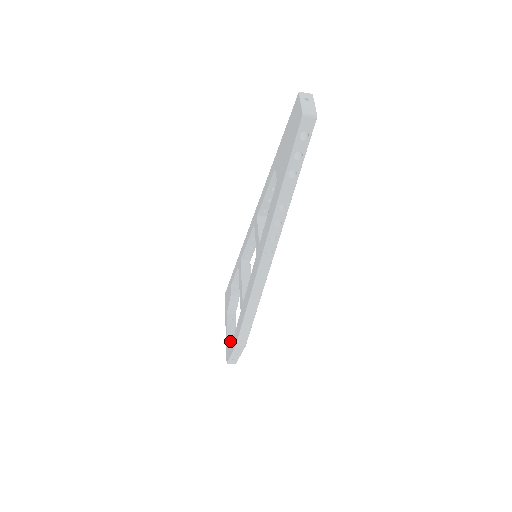
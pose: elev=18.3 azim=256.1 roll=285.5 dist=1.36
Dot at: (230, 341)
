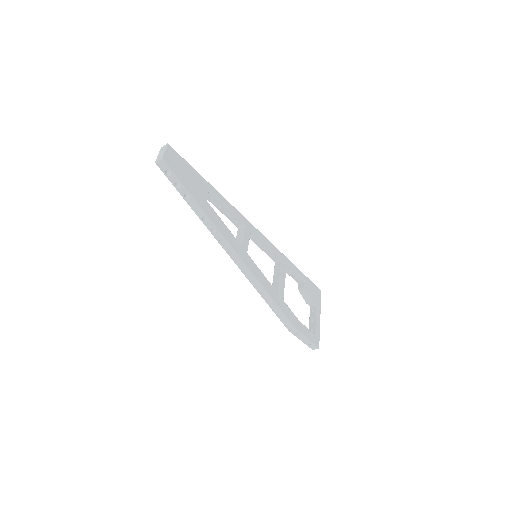
Dot at: occluded
